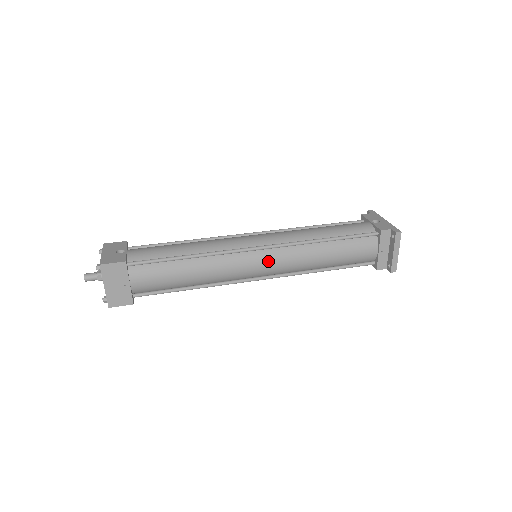
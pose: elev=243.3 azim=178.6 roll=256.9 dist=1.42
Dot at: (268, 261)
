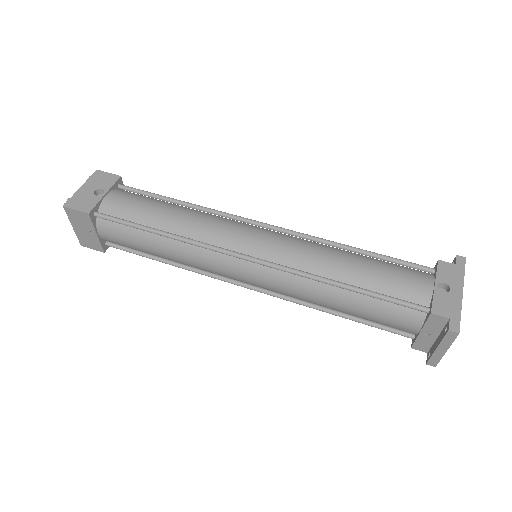
Dot at: (255, 277)
